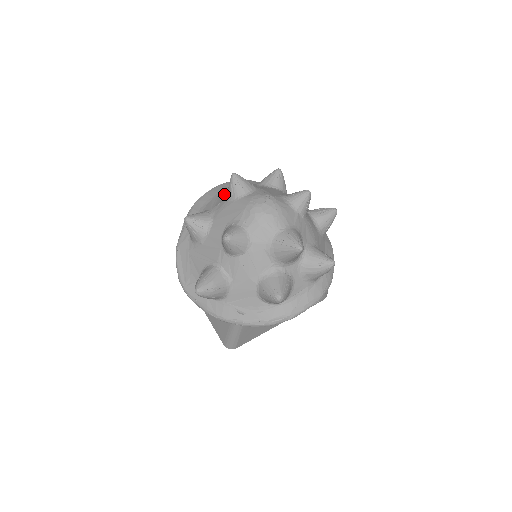
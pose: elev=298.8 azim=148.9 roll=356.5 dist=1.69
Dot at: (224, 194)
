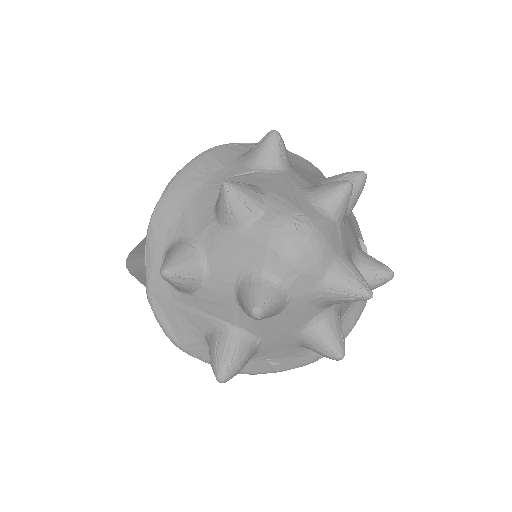
Dot at: (203, 201)
